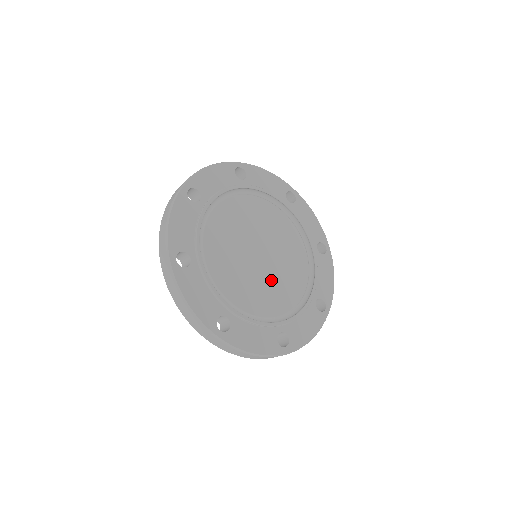
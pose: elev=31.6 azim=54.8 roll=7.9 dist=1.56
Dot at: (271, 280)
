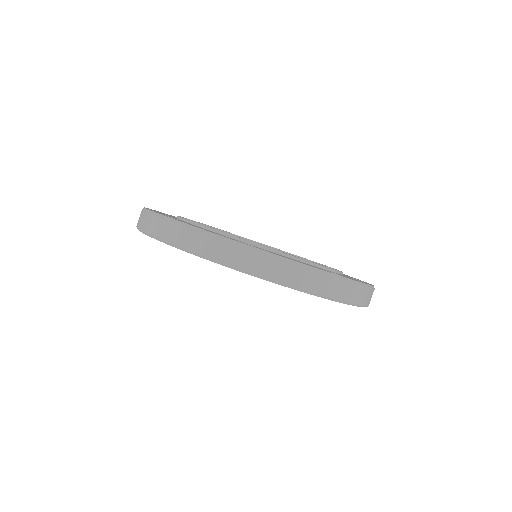
Dot at: occluded
